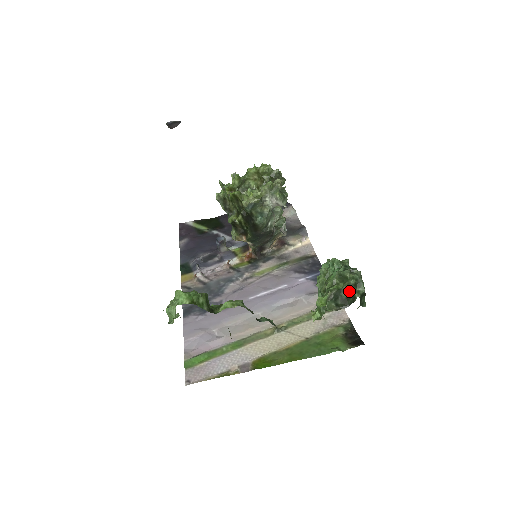
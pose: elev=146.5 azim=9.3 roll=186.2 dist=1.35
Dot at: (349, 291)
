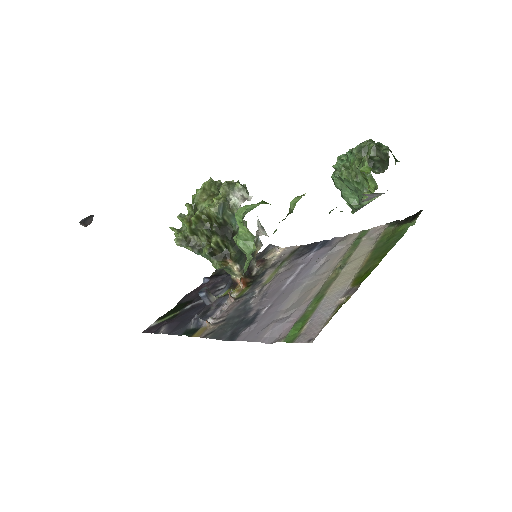
Dot at: (377, 153)
